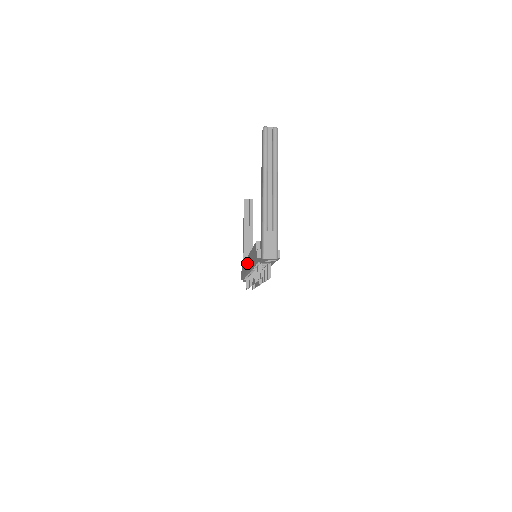
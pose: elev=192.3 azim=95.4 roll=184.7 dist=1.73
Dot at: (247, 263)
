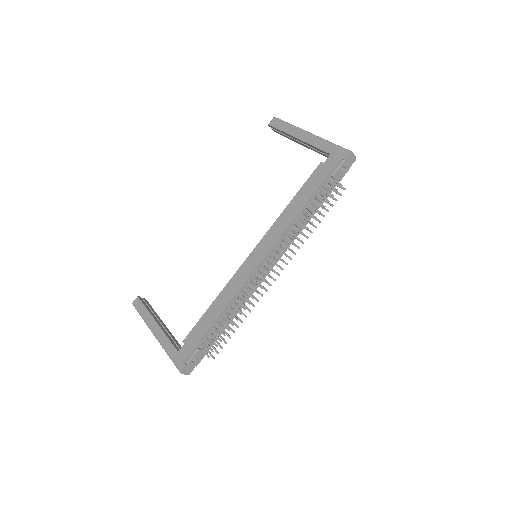
Dot at: (257, 254)
